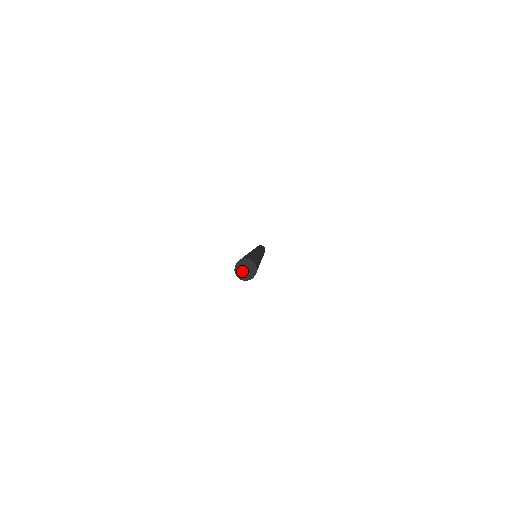
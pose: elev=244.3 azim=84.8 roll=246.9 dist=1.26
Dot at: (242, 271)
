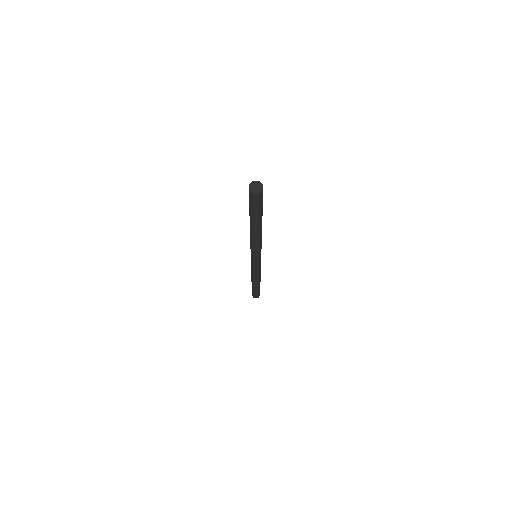
Dot at: (254, 188)
